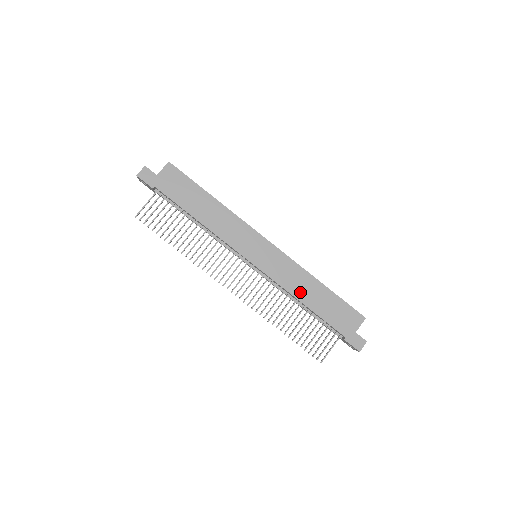
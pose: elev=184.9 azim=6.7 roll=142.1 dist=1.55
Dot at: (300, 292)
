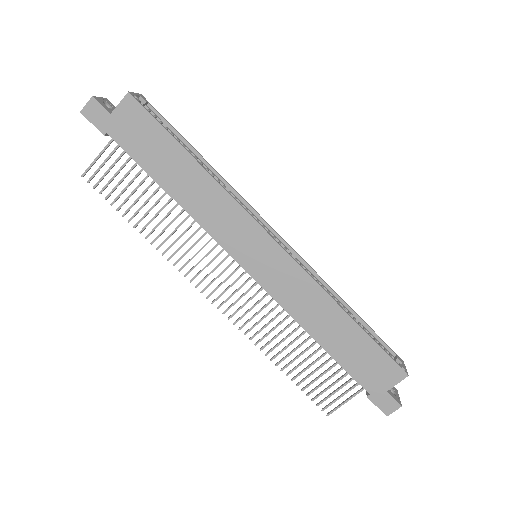
Dot at: (312, 322)
